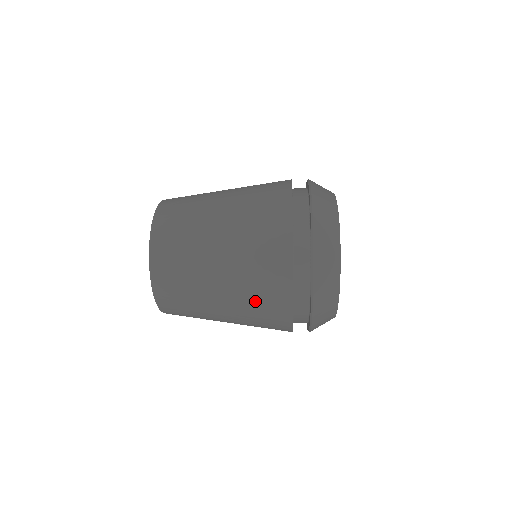
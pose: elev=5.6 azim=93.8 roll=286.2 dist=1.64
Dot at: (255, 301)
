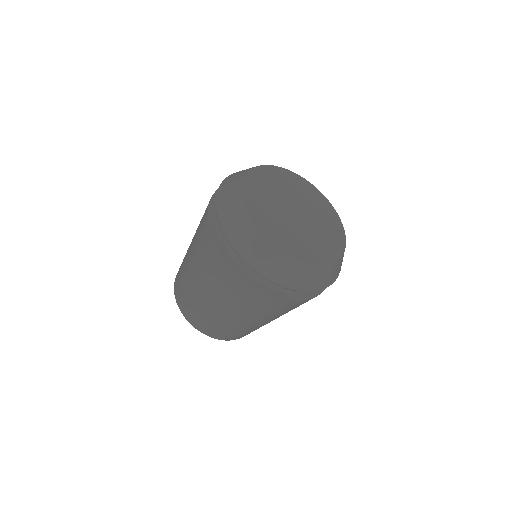
Dot at: (199, 249)
